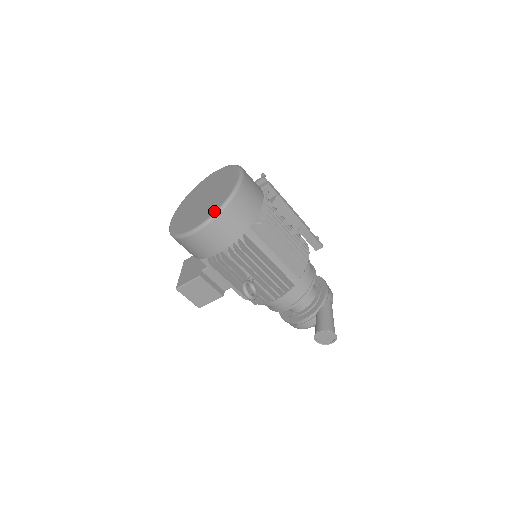
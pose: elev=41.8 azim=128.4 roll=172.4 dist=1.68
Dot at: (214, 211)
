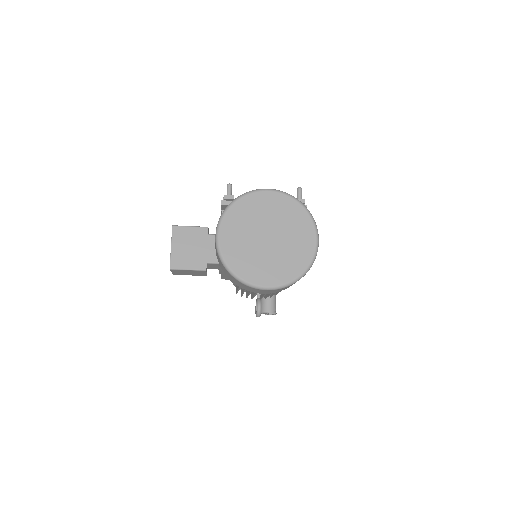
Dot at: (291, 279)
